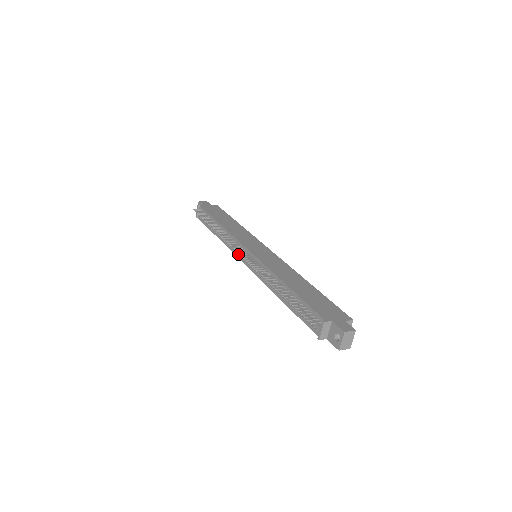
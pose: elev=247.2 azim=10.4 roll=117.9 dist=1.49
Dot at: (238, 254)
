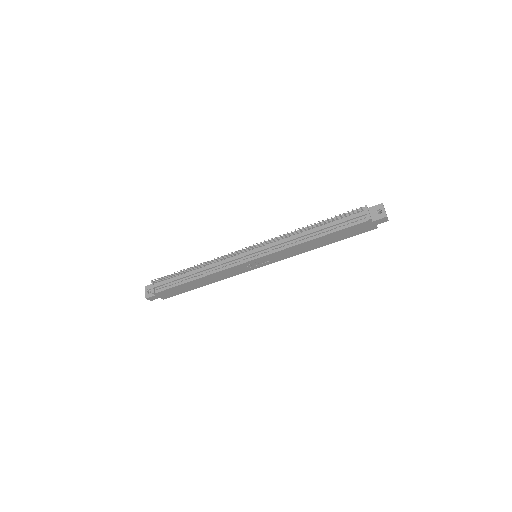
Dot at: (239, 262)
